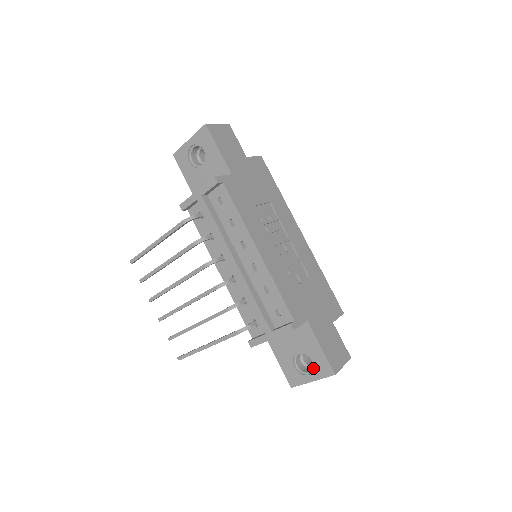
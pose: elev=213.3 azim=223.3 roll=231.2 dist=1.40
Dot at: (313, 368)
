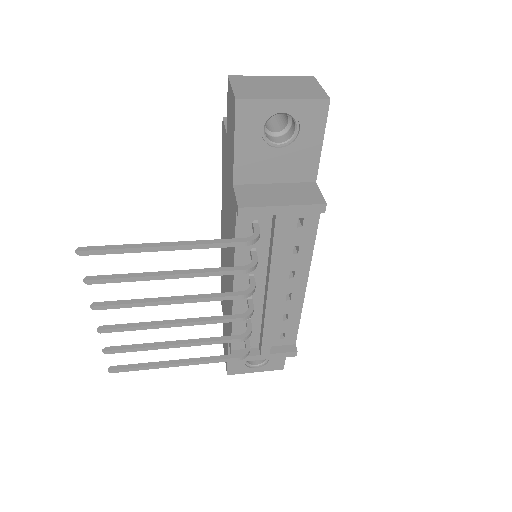
Dot at: (264, 363)
